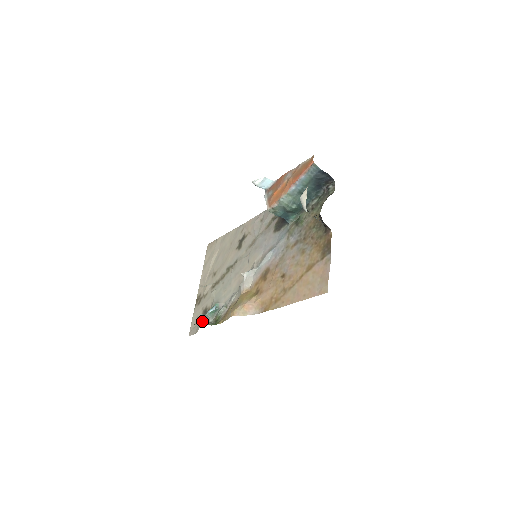
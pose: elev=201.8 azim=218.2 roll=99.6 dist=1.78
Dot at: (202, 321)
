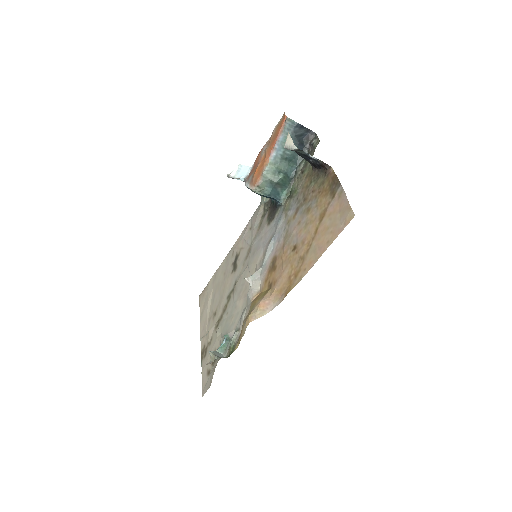
Dot at: (213, 357)
